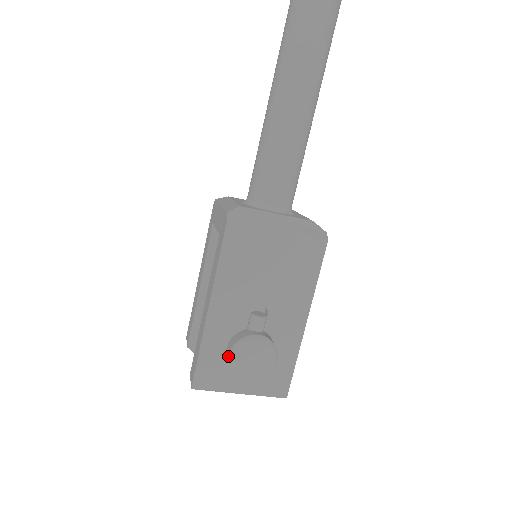
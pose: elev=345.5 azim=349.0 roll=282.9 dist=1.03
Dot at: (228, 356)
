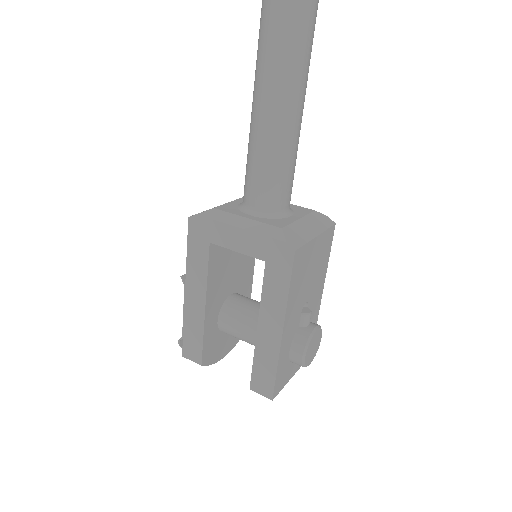
Dot at: (301, 358)
